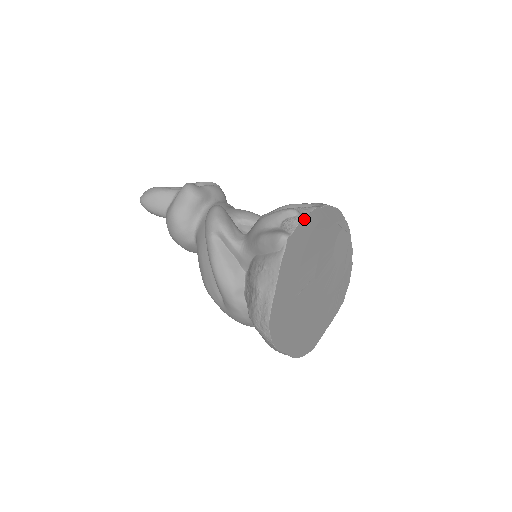
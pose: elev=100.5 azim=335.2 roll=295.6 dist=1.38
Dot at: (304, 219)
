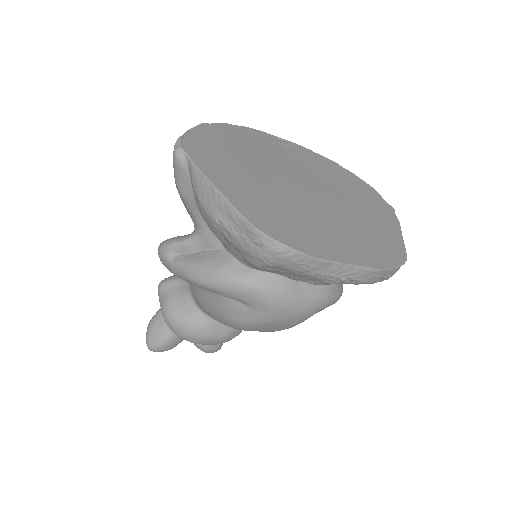
Dot at: (191, 132)
